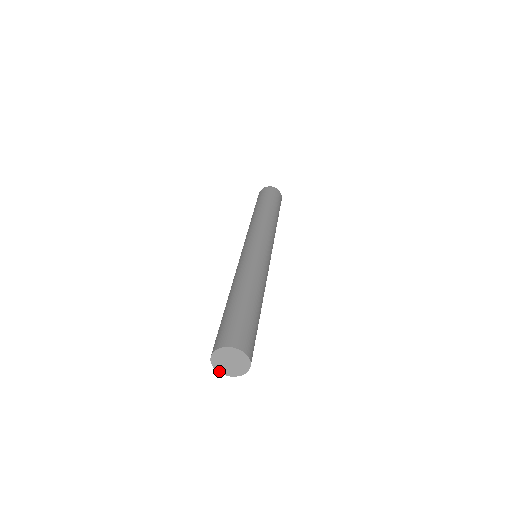
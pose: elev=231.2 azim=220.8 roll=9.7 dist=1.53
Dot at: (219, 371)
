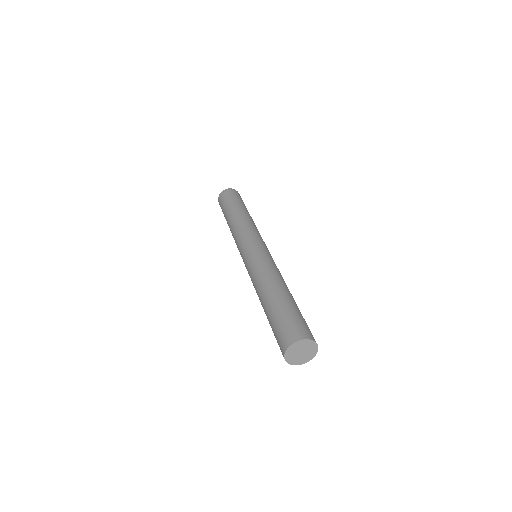
Dot at: (287, 361)
